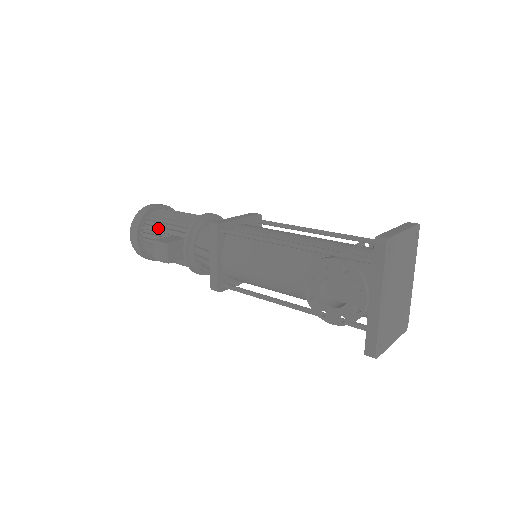
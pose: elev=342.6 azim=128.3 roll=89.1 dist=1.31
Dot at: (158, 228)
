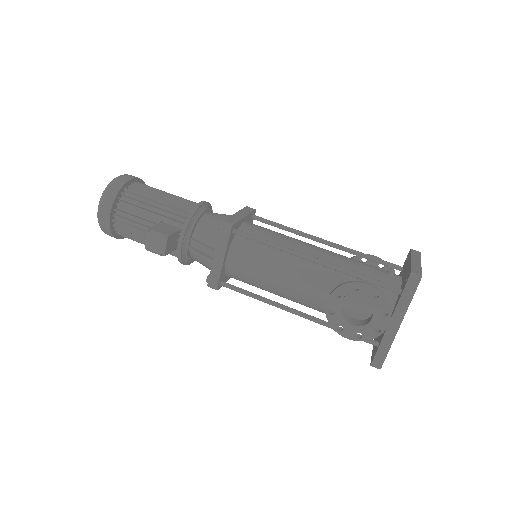
Dot at: (139, 208)
